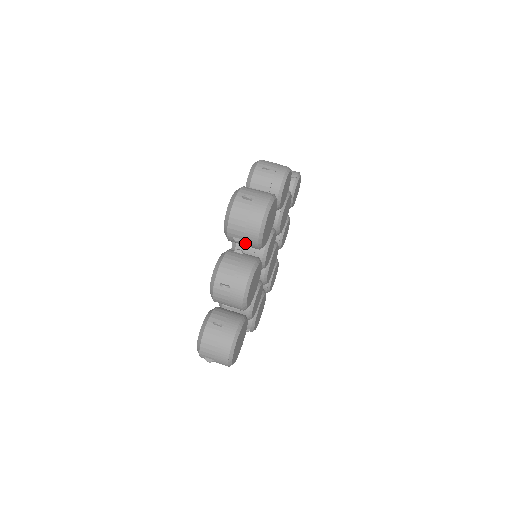
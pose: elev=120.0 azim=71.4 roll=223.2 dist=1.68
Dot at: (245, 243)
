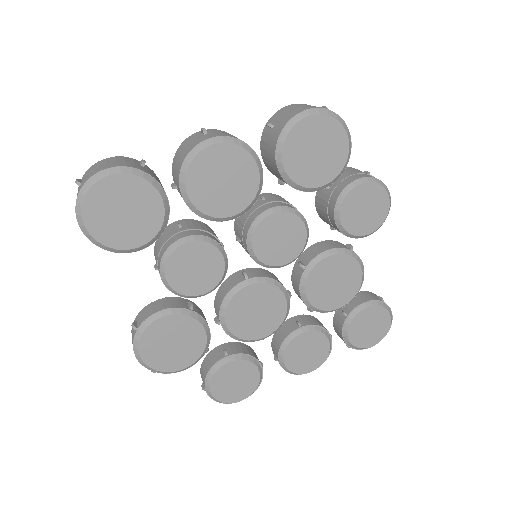
Dot at: (272, 134)
